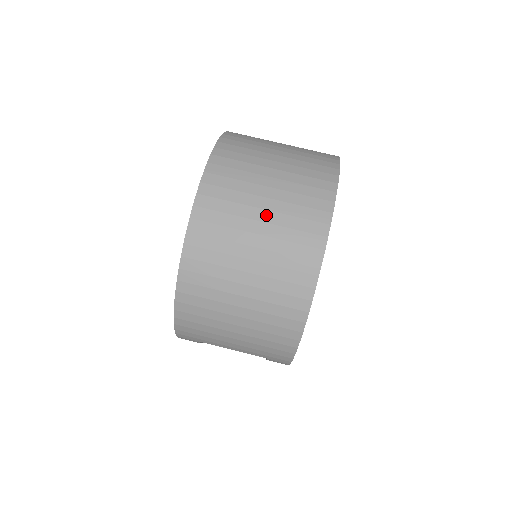
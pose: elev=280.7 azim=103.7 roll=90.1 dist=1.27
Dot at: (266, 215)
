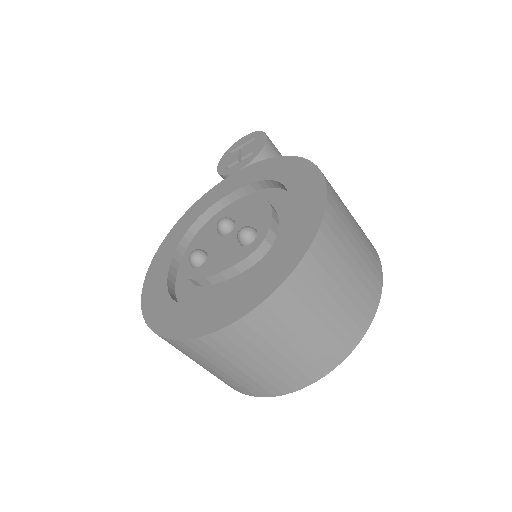
Dot at: (258, 367)
